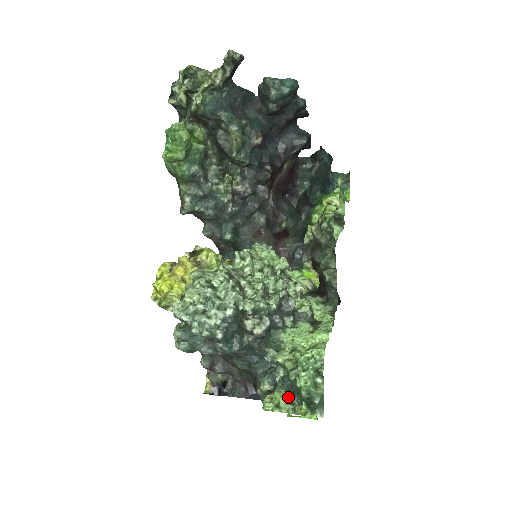
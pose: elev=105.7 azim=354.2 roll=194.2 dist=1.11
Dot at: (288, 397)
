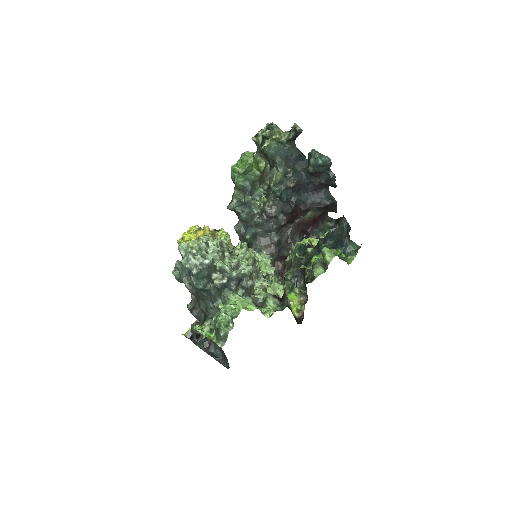
Dot at: (212, 330)
